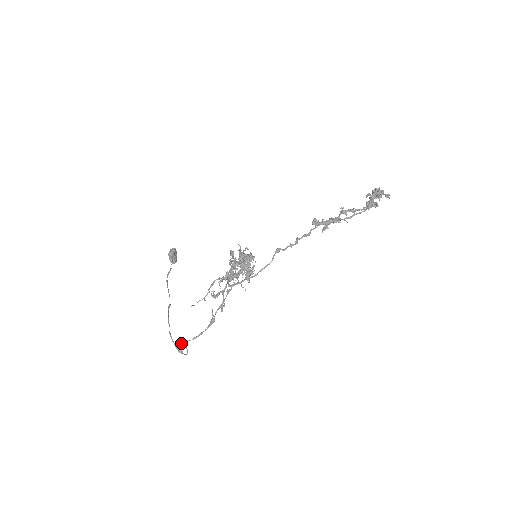
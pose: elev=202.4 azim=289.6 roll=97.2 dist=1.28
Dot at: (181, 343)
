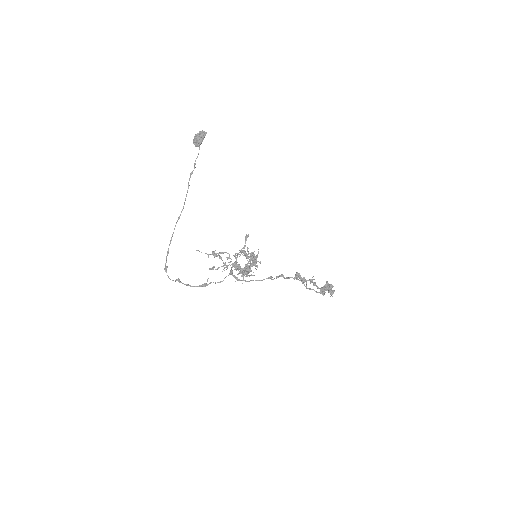
Dot at: occluded
